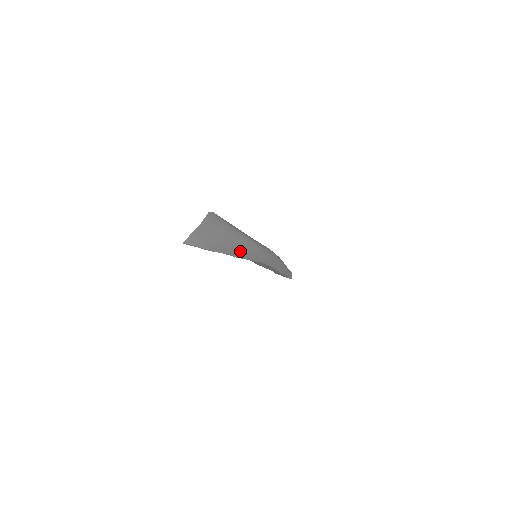
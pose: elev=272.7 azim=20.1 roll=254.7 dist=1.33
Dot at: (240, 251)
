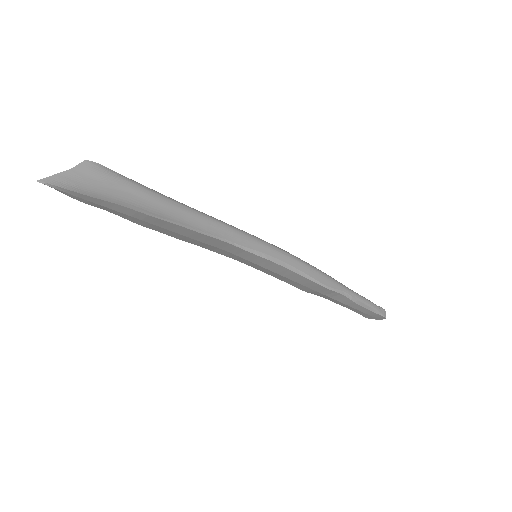
Dot at: (168, 216)
